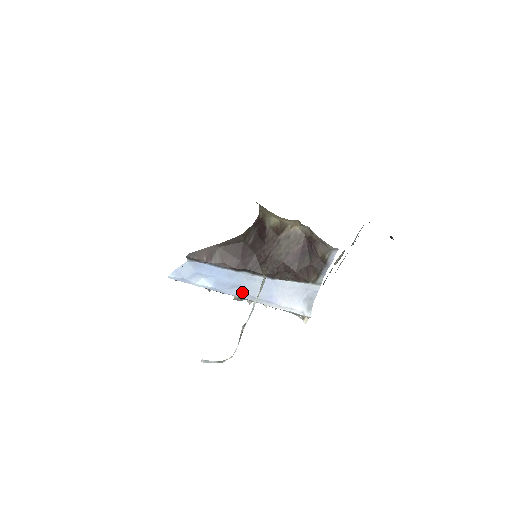
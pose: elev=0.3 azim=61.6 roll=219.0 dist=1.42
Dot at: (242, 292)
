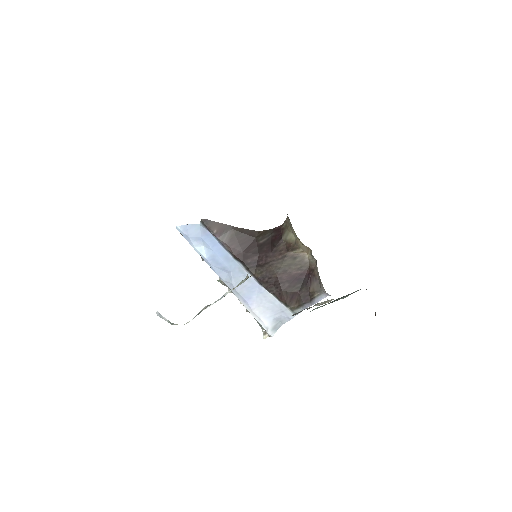
Dot at: (228, 279)
